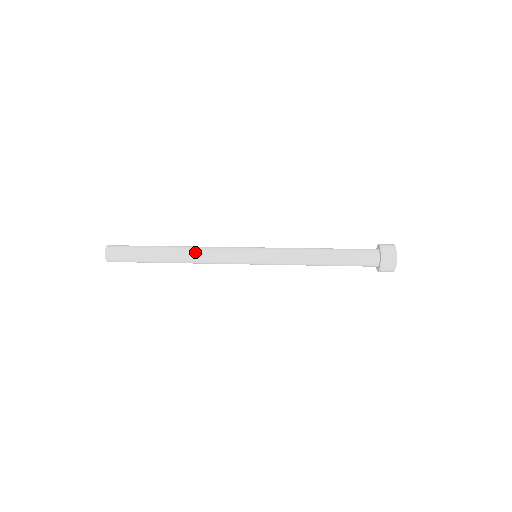
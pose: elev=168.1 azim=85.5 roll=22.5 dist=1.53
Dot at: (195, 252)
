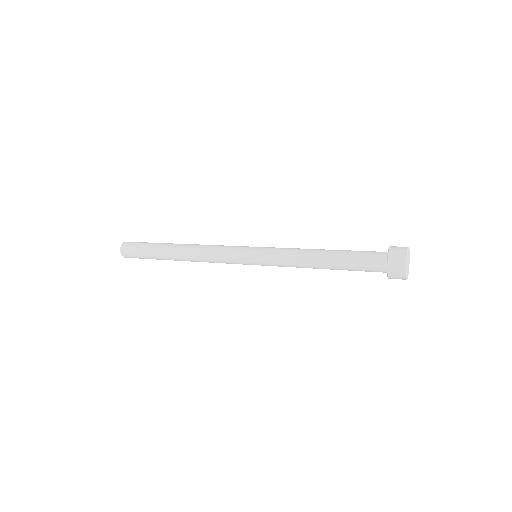
Dot at: (197, 247)
